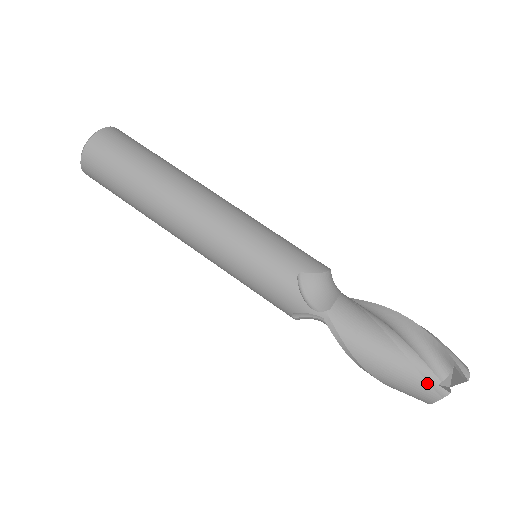
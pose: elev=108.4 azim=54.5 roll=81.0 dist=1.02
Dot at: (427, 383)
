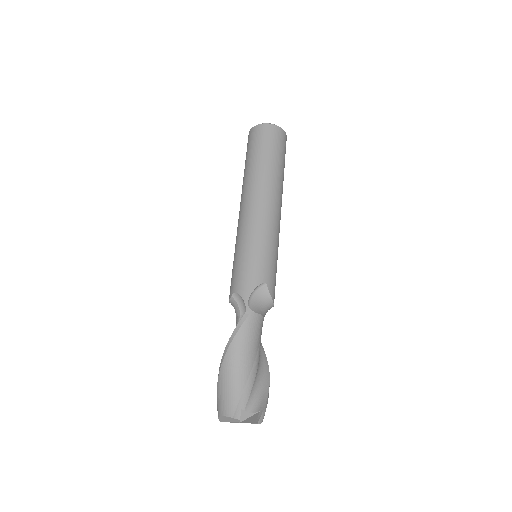
Dot at: (238, 402)
